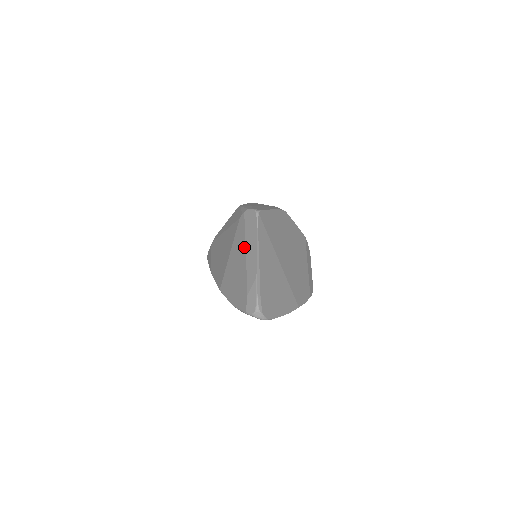
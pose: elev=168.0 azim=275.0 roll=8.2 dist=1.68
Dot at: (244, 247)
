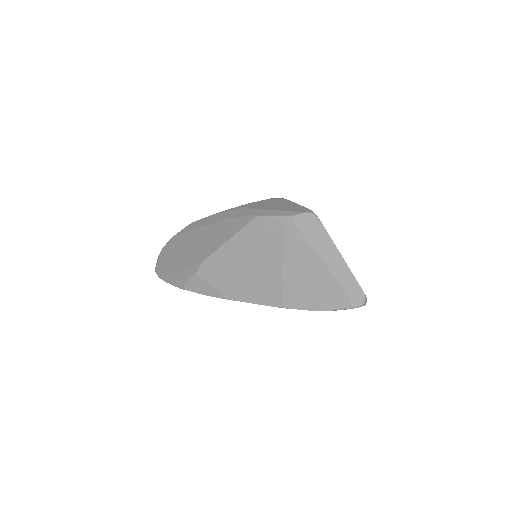
Dot at: (314, 253)
